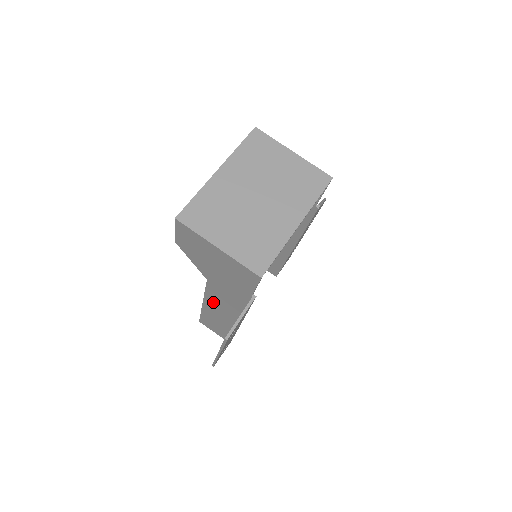
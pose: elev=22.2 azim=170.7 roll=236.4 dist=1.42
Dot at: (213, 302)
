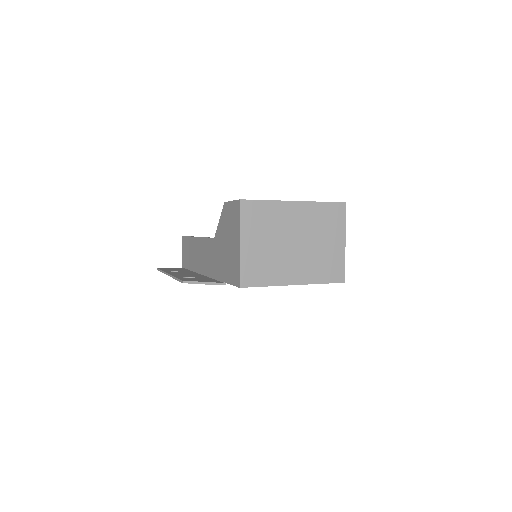
Dot at: (202, 247)
